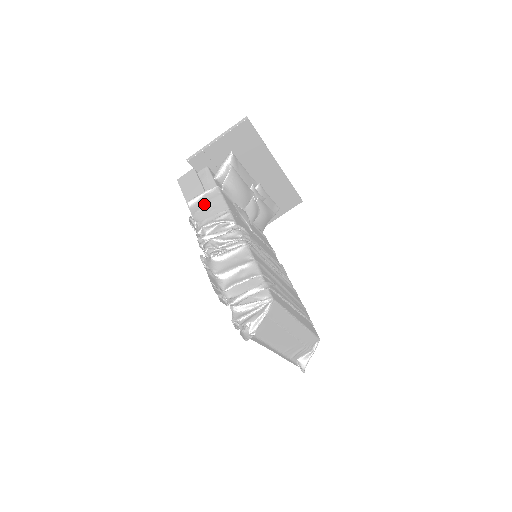
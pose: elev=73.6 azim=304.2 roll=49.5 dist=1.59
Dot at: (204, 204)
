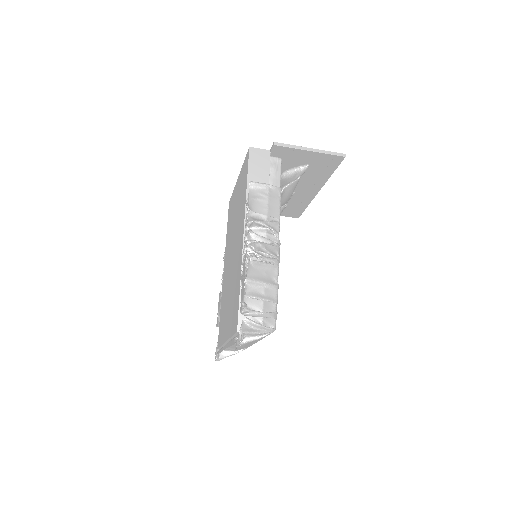
Dot at: (263, 197)
